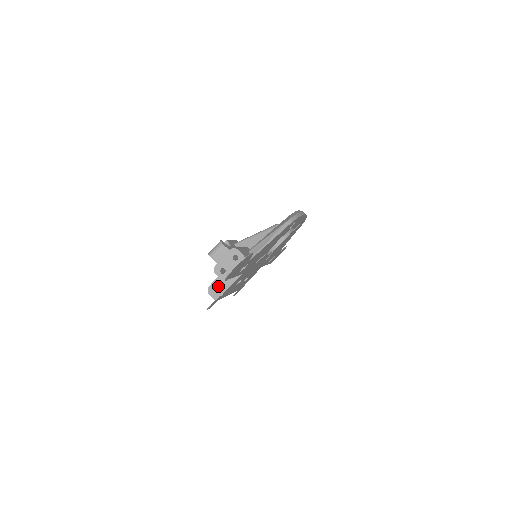
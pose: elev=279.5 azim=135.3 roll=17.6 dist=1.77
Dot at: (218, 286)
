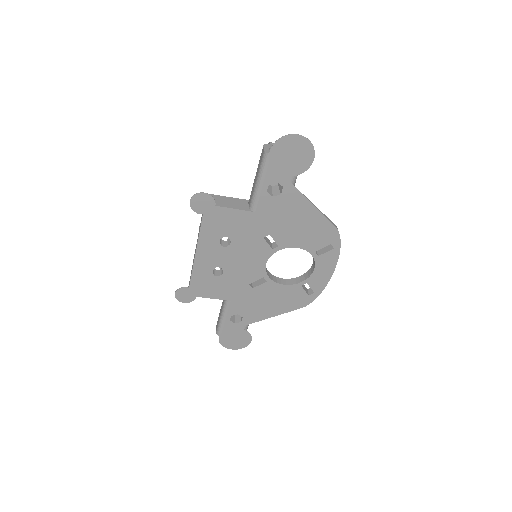
Dot at: (222, 200)
